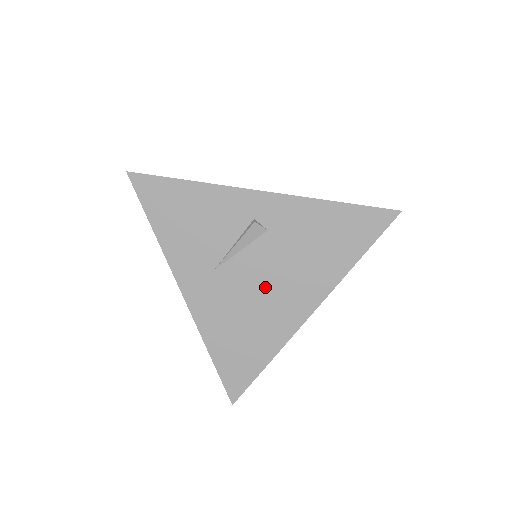
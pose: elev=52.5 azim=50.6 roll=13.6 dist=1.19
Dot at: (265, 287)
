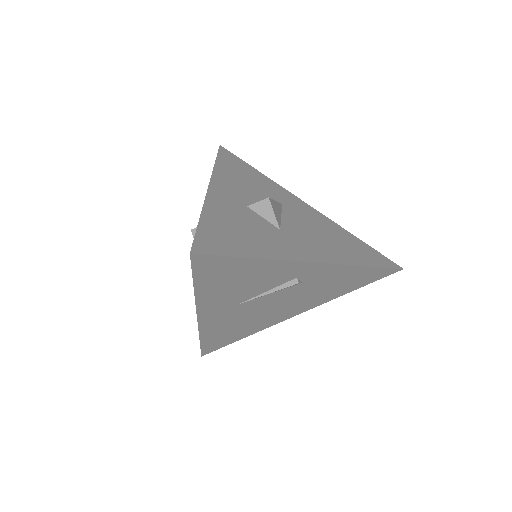
Dot at: (273, 308)
